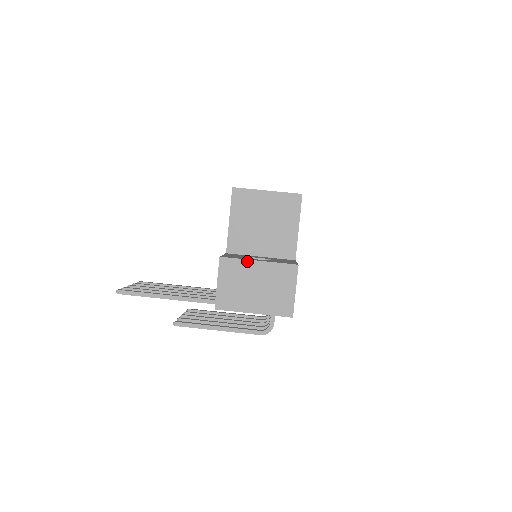
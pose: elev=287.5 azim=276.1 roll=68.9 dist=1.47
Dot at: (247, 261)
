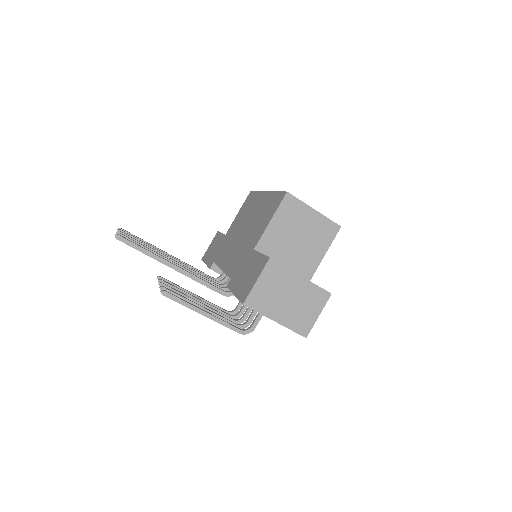
Dot at: (292, 272)
